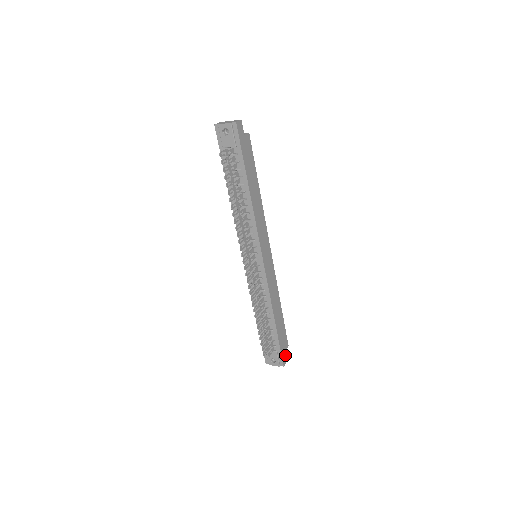
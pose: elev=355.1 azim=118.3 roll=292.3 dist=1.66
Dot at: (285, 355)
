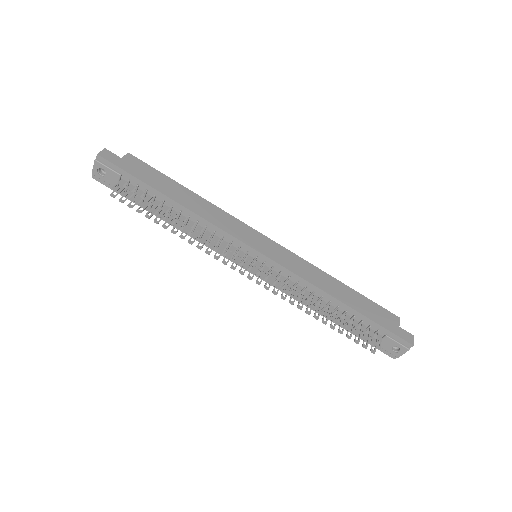
Dot at: (403, 331)
